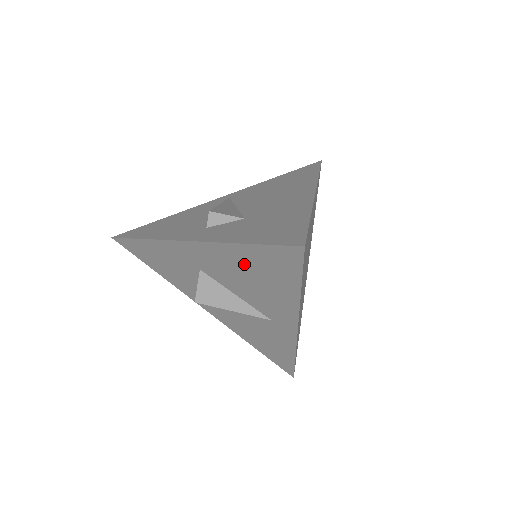
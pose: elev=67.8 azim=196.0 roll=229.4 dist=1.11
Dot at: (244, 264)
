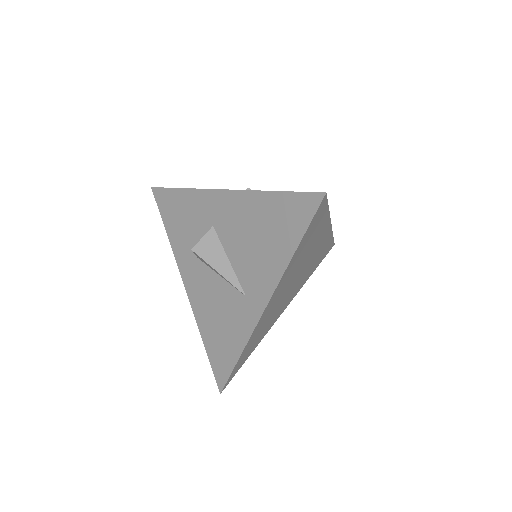
Dot at: (260, 217)
